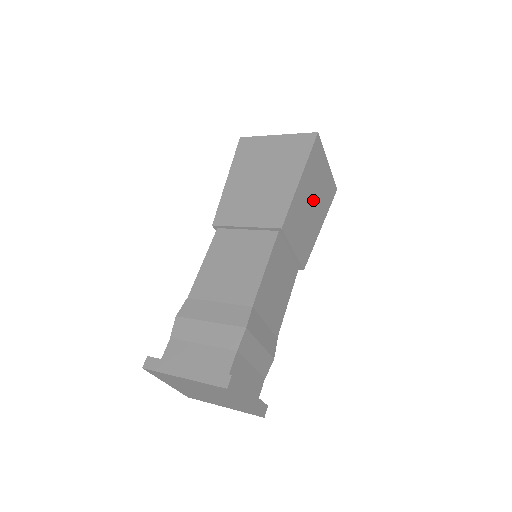
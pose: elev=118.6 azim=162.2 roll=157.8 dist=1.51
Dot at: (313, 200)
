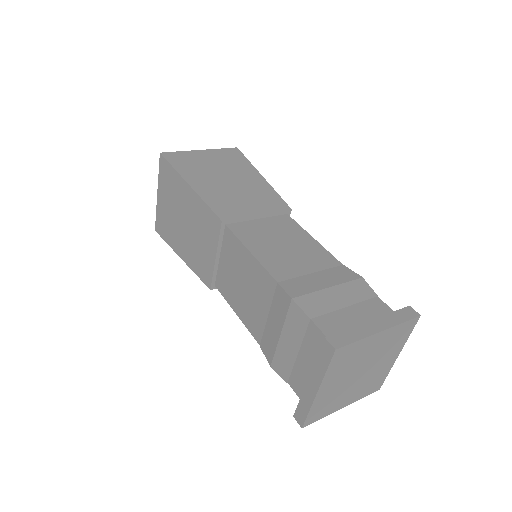
Dot at: (224, 177)
